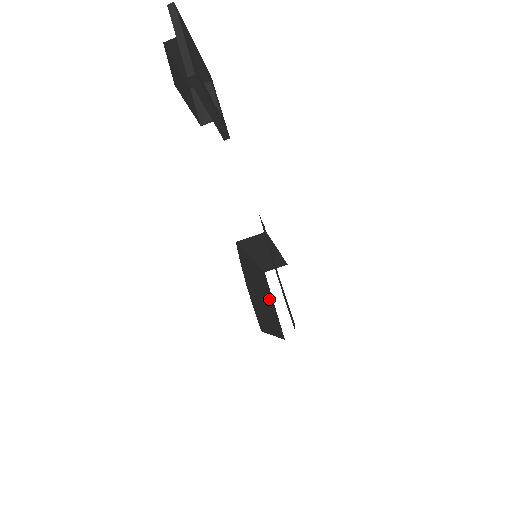
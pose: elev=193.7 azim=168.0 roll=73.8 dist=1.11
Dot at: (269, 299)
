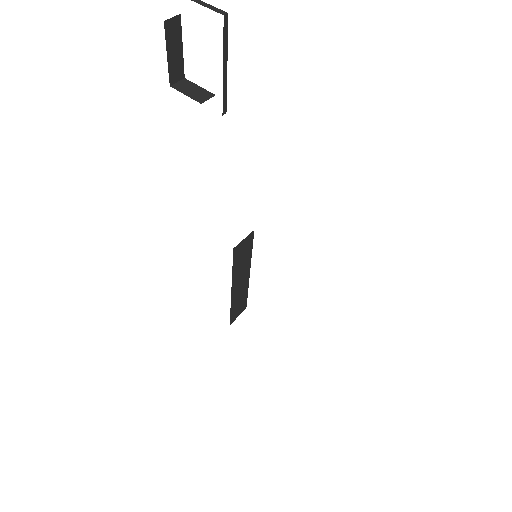
Dot at: occluded
